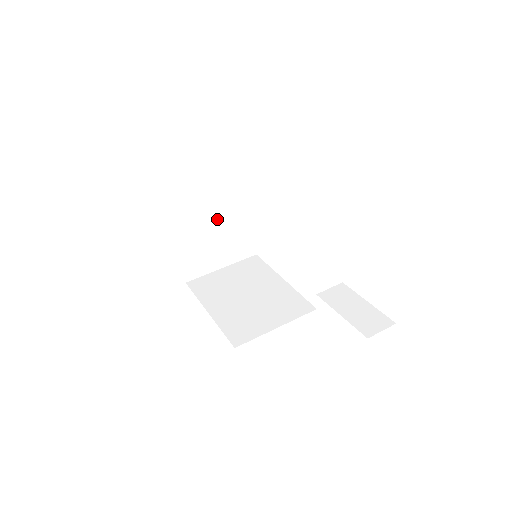
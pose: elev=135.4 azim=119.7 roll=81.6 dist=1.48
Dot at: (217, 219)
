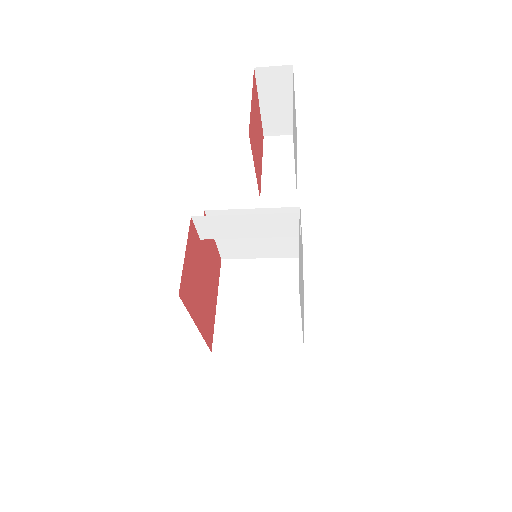
Dot at: (265, 295)
